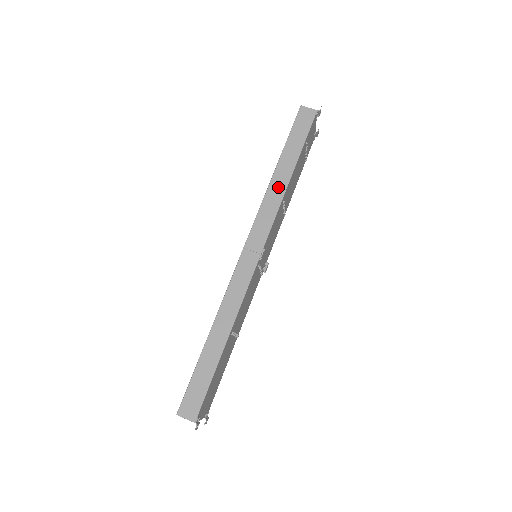
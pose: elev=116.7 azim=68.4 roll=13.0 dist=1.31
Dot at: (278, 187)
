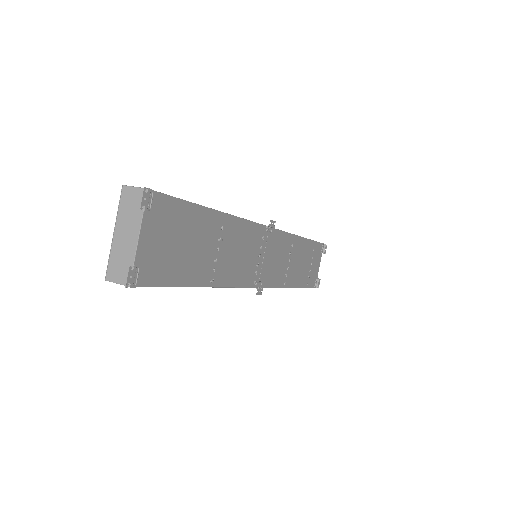
Dot at: occluded
